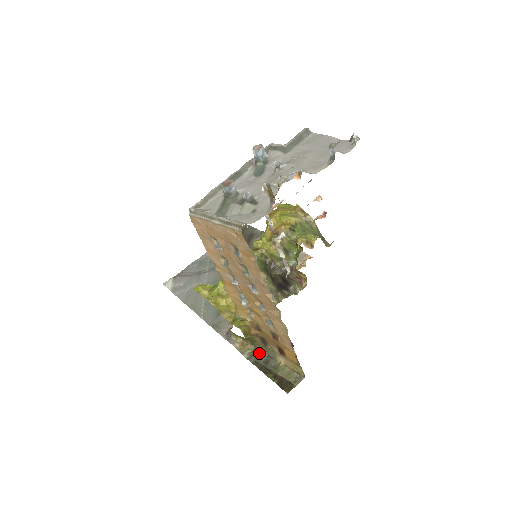
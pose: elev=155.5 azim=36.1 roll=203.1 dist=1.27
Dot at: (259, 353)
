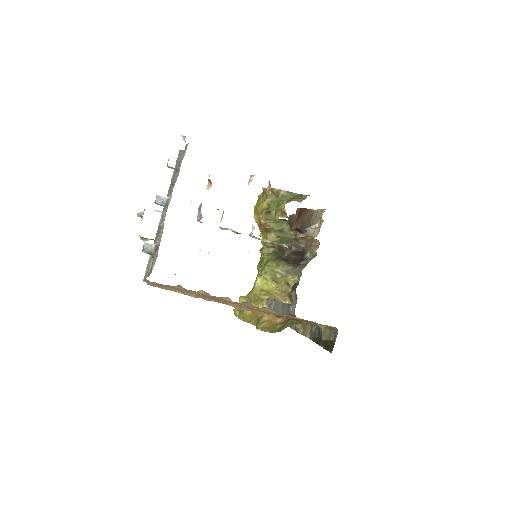
Dot at: (314, 328)
